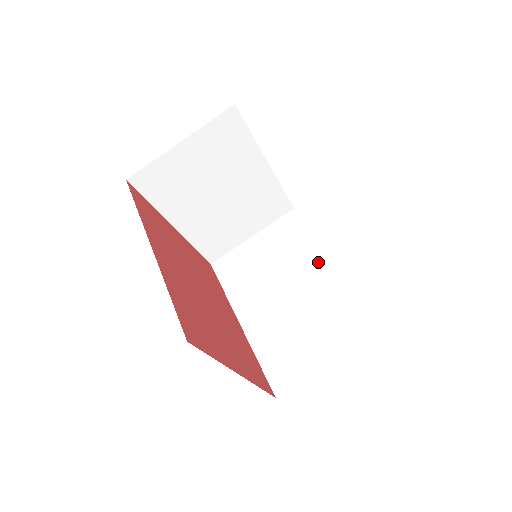
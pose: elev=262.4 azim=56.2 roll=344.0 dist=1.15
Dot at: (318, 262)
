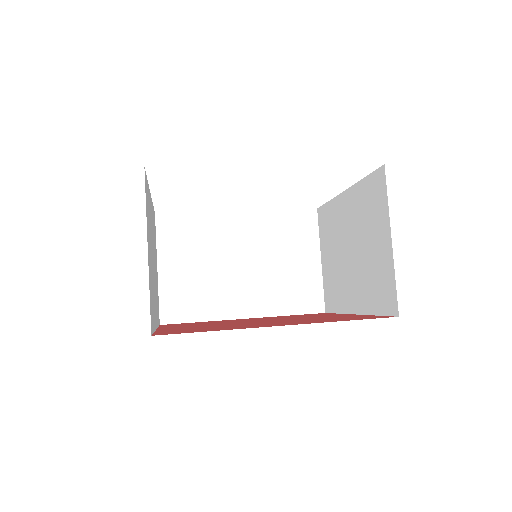
Dot at: (231, 223)
